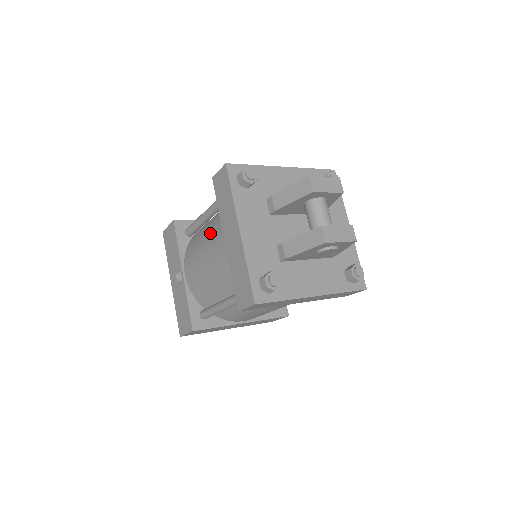
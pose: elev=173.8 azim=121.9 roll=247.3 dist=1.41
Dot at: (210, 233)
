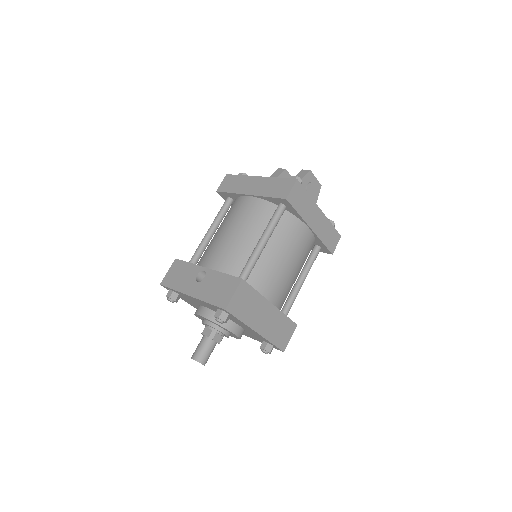
Dot at: (226, 220)
